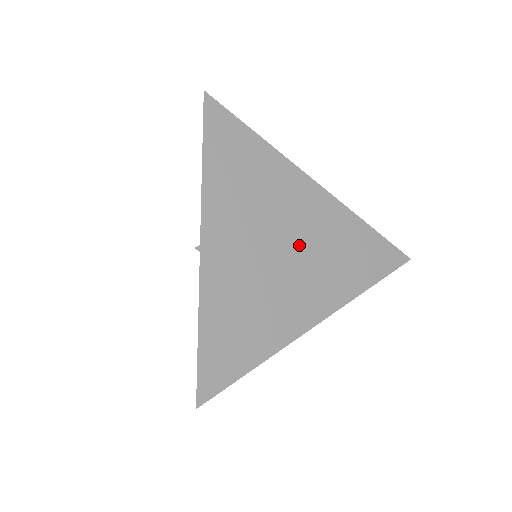
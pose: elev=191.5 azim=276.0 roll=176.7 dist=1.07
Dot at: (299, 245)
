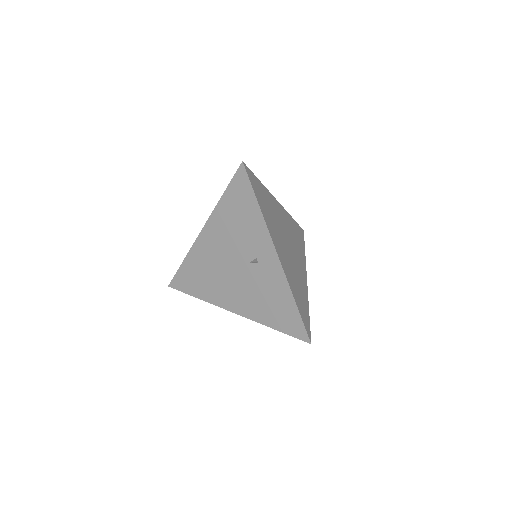
Dot at: (289, 240)
